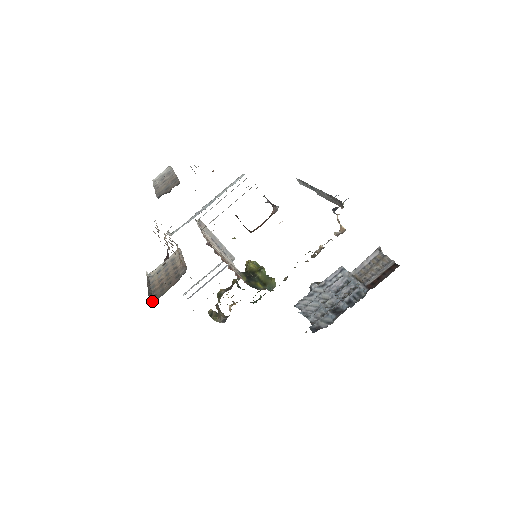
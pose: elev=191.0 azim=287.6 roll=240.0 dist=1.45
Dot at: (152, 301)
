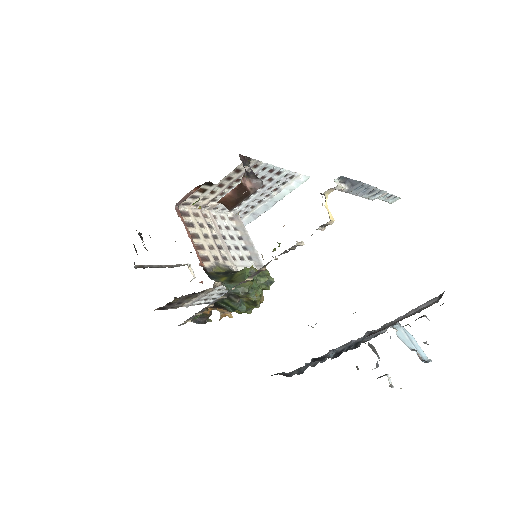
Dot at: occluded
